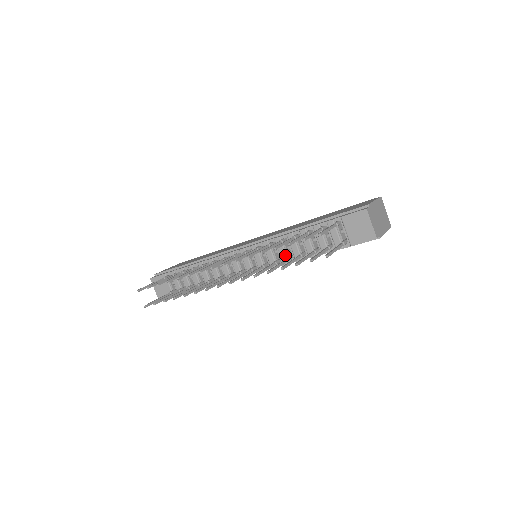
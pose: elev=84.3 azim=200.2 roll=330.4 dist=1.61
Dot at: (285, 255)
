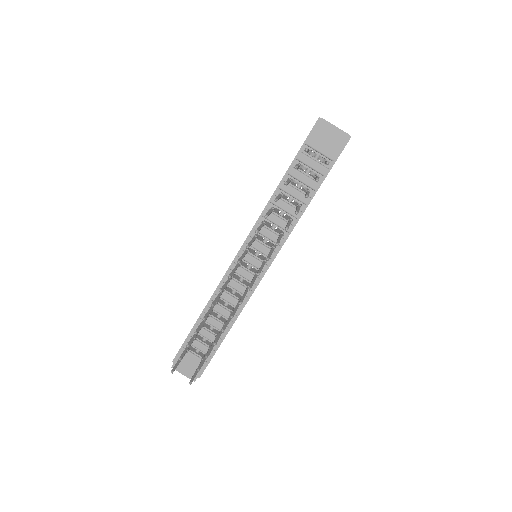
Dot at: (284, 222)
